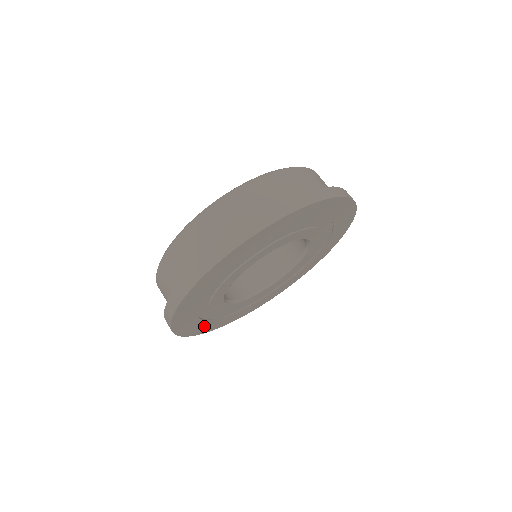
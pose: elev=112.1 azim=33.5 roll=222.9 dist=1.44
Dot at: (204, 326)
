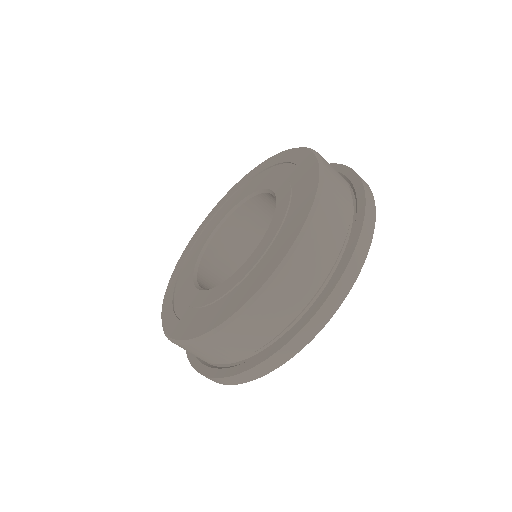
Dot at: occluded
